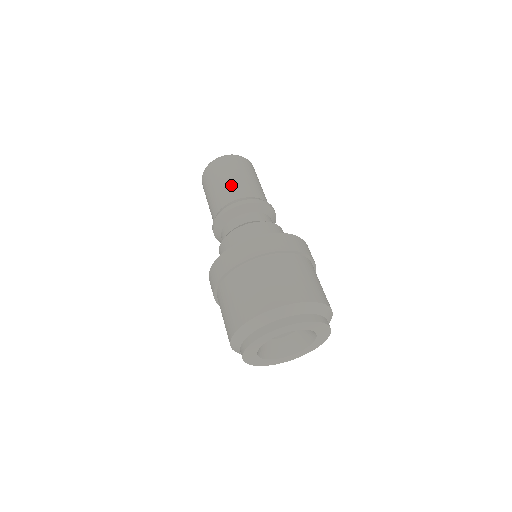
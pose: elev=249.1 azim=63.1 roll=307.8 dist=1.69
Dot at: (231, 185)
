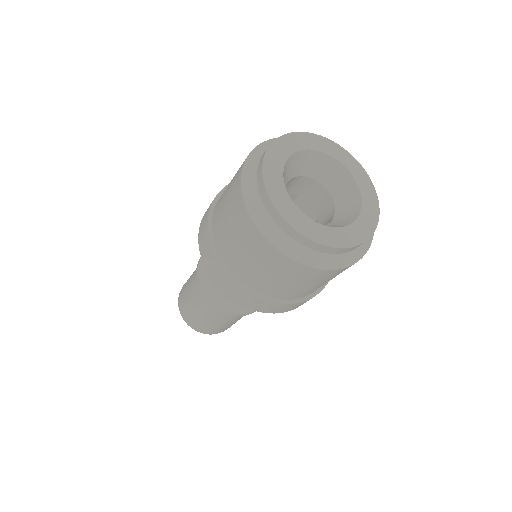
Dot at: occluded
